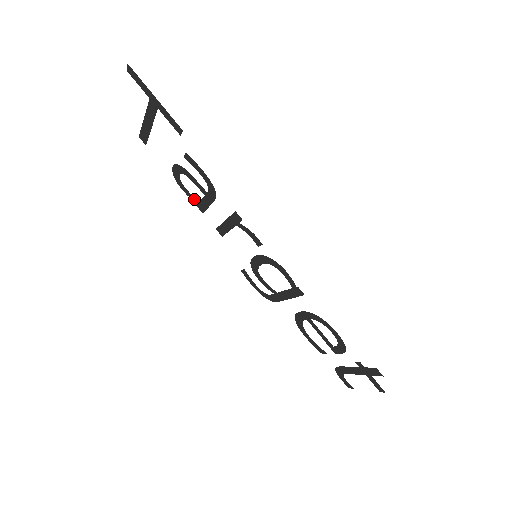
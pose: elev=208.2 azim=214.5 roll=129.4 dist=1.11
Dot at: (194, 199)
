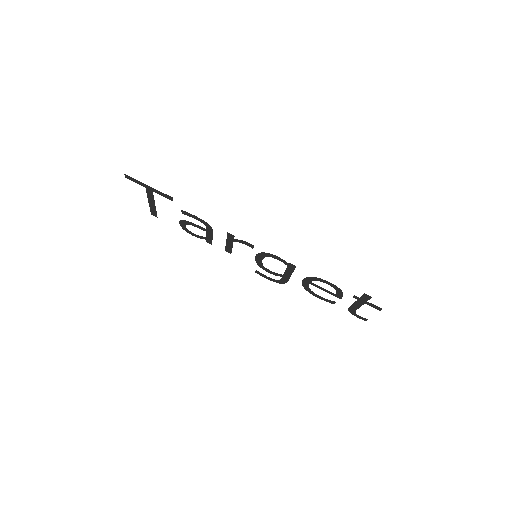
Dot at: (202, 238)
